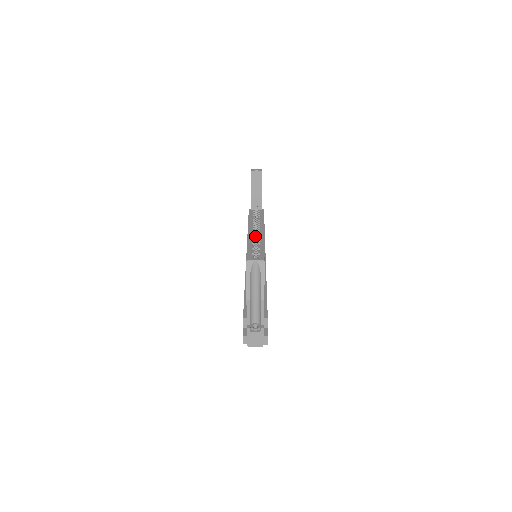
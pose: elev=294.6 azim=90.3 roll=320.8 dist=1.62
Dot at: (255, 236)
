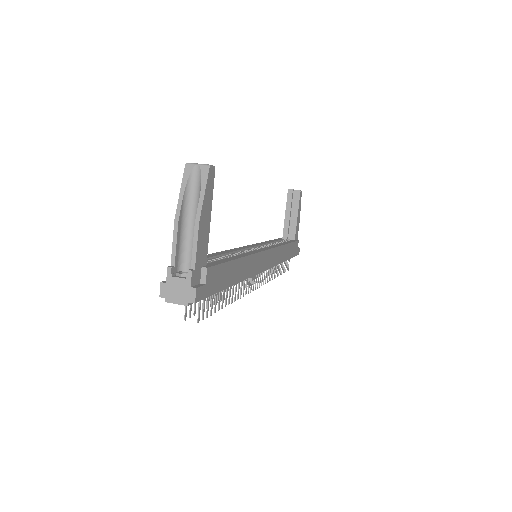
Dot at: occluded
